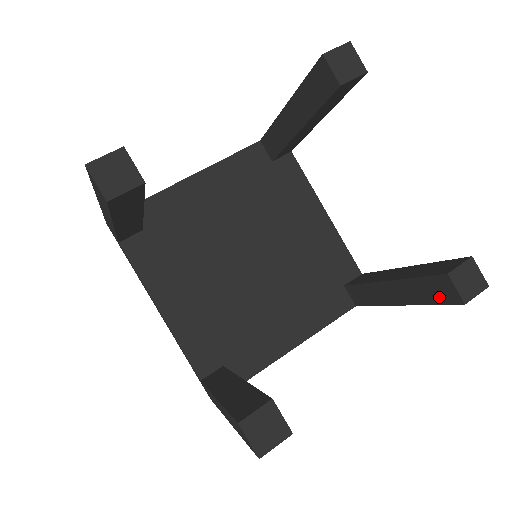
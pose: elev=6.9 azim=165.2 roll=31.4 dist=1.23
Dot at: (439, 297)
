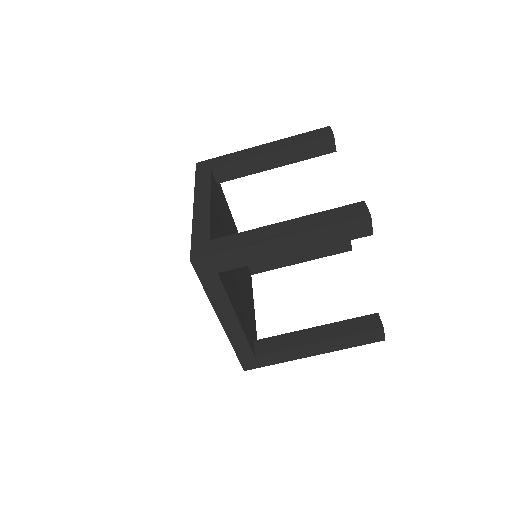
Dot at: (364, 328)
